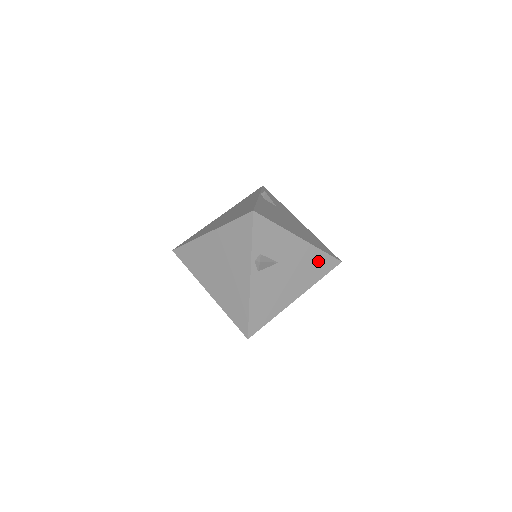
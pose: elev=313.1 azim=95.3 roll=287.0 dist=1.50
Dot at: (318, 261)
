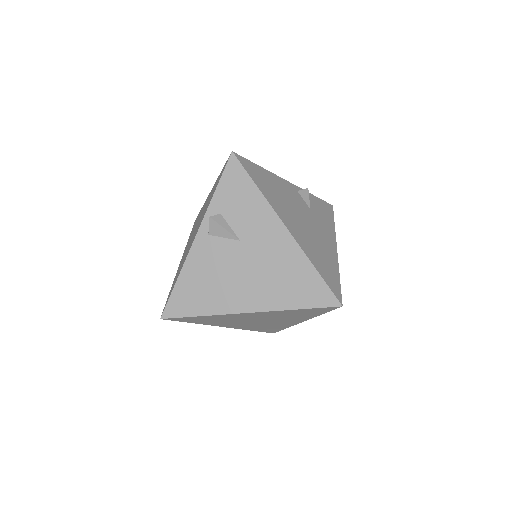
Dot at: (302, 278)
